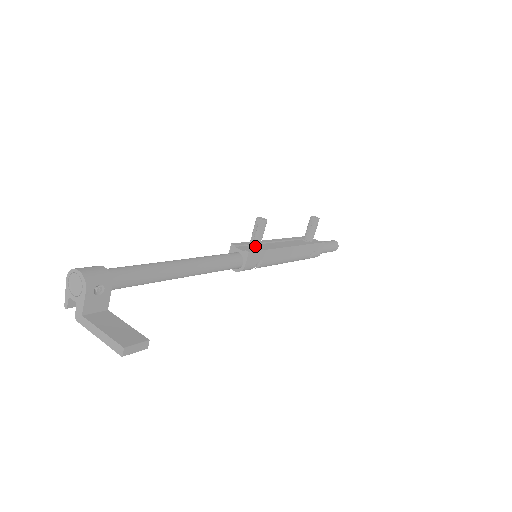
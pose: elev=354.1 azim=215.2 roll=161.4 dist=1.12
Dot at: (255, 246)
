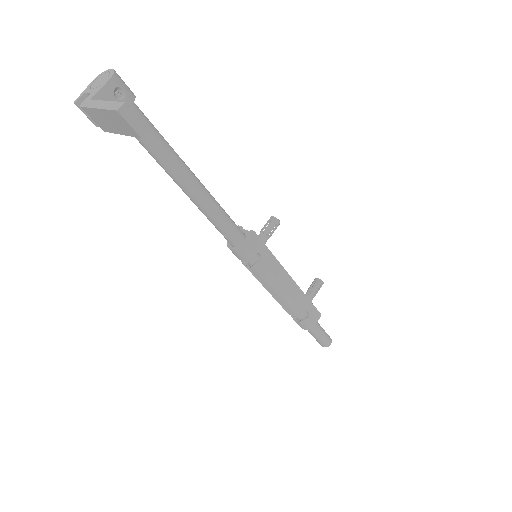
Dot at: occluded
